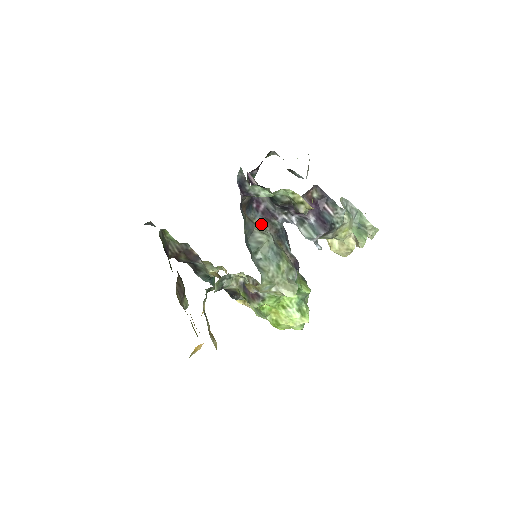
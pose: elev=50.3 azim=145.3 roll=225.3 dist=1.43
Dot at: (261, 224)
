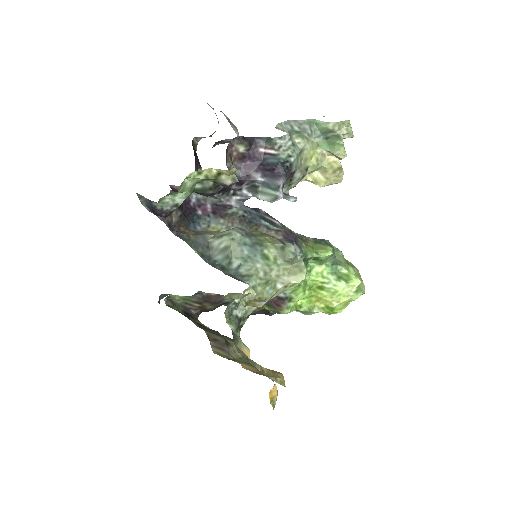
Dot at: (219, 226)
